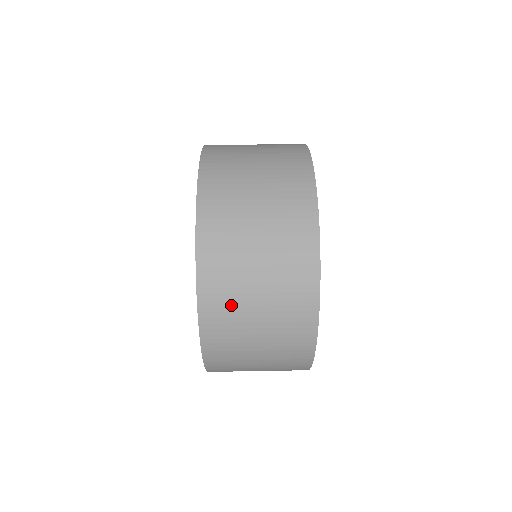
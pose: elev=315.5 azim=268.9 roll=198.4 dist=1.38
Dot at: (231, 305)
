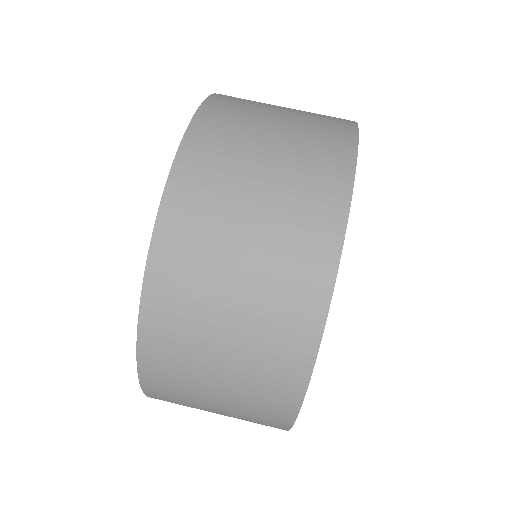
Dot at: (184, 404)
